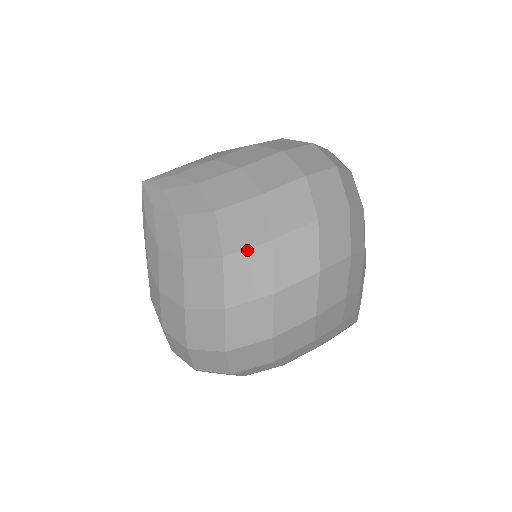
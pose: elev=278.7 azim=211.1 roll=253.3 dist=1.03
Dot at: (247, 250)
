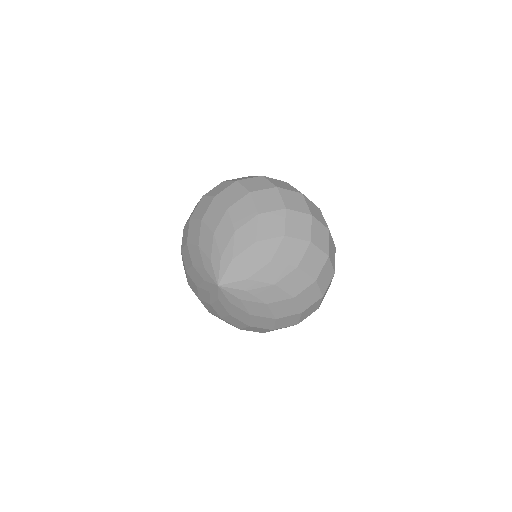
Dot at: occluded
